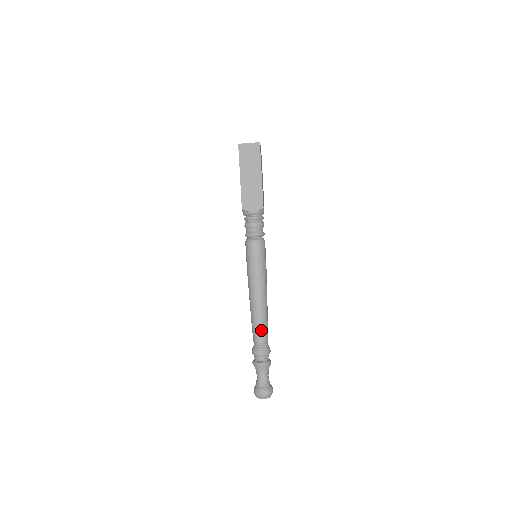
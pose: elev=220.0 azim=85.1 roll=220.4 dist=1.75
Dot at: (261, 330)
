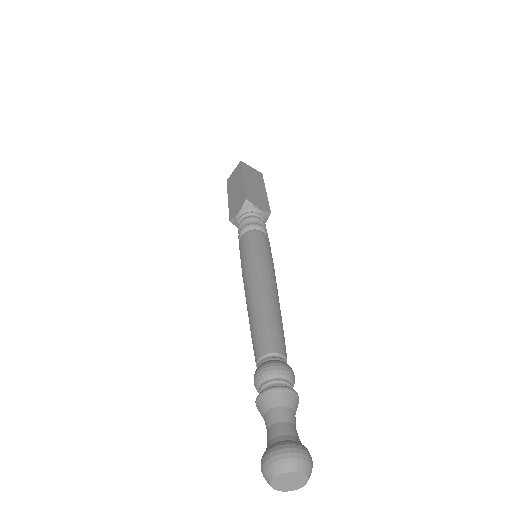
Dot at: (280, 335)
